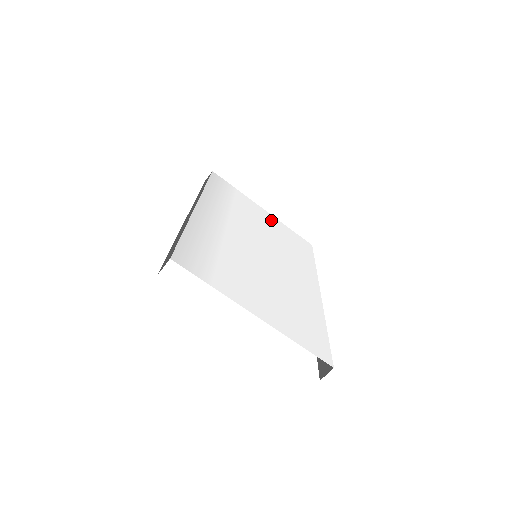
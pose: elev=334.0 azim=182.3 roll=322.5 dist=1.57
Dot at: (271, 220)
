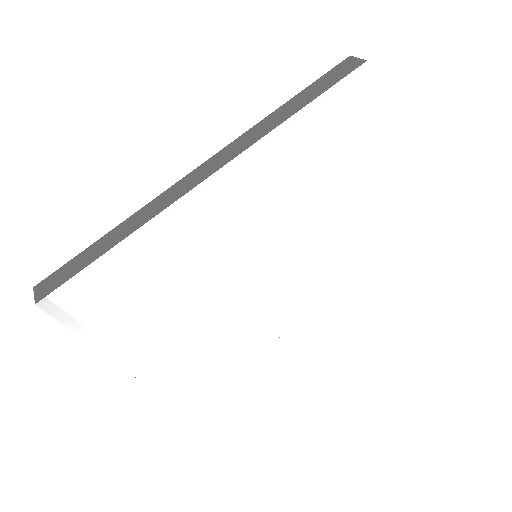
Dot at: (378, 188)
